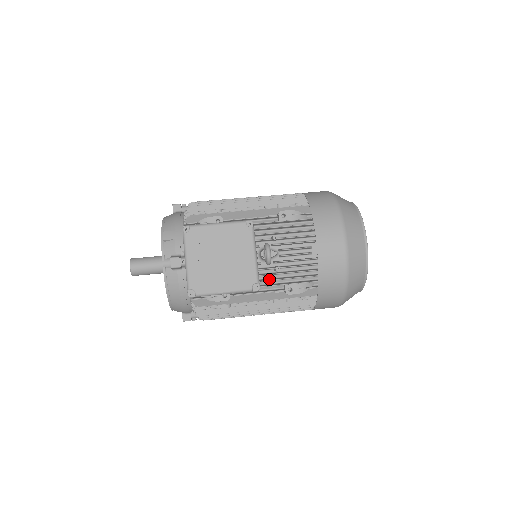
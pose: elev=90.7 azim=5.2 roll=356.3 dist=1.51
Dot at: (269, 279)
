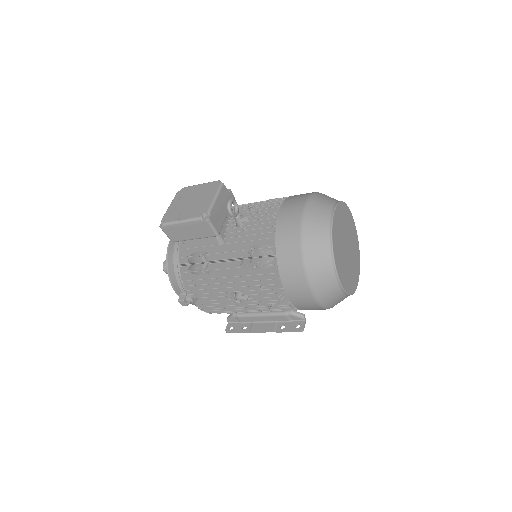
Dot at: (236, 238)
